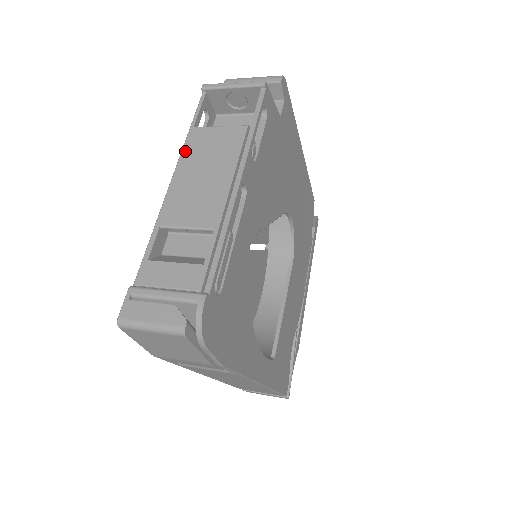
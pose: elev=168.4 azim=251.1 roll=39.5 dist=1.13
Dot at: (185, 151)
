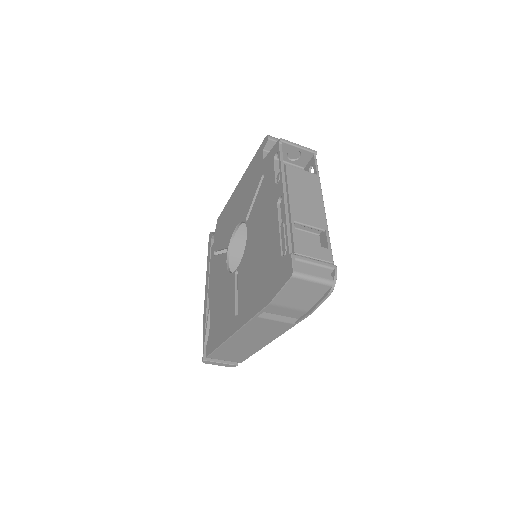
Dot at: (289, 178)
